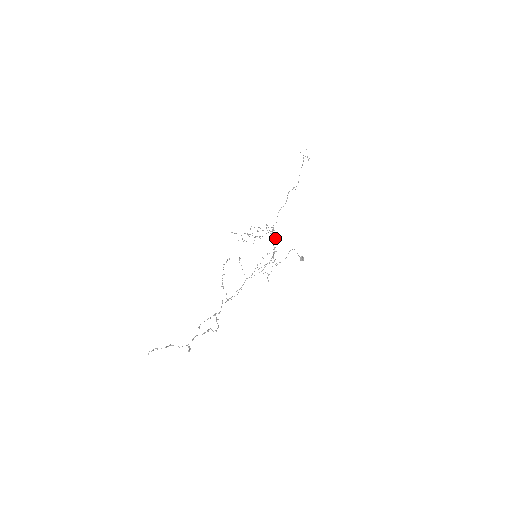
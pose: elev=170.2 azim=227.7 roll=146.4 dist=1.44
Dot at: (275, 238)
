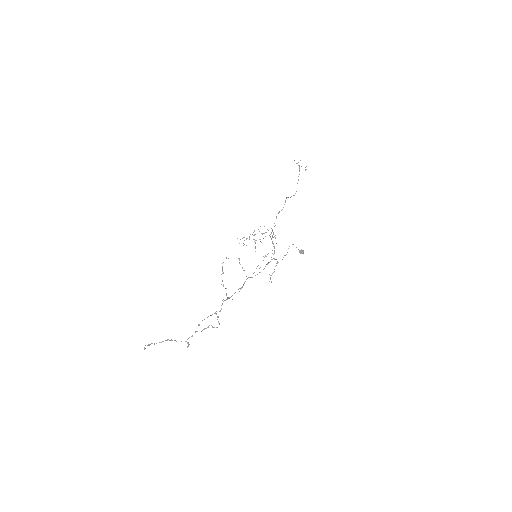
Dot at: occluded
